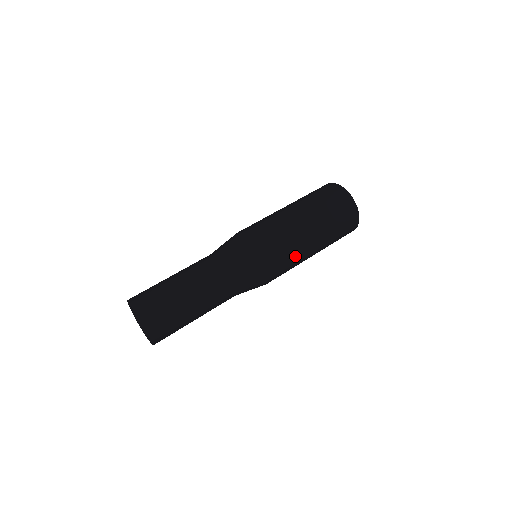
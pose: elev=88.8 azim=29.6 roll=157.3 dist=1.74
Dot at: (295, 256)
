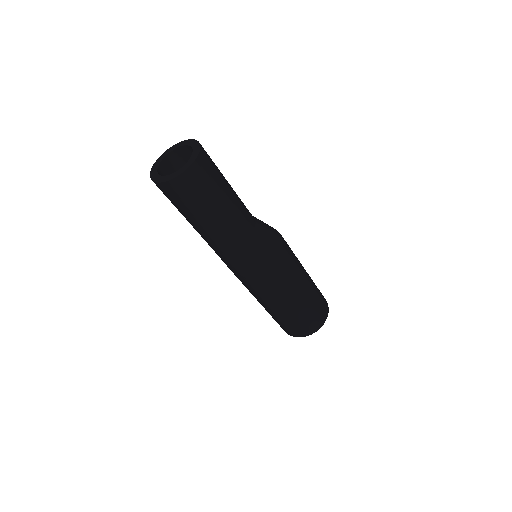
Dot at: (294, 273)
